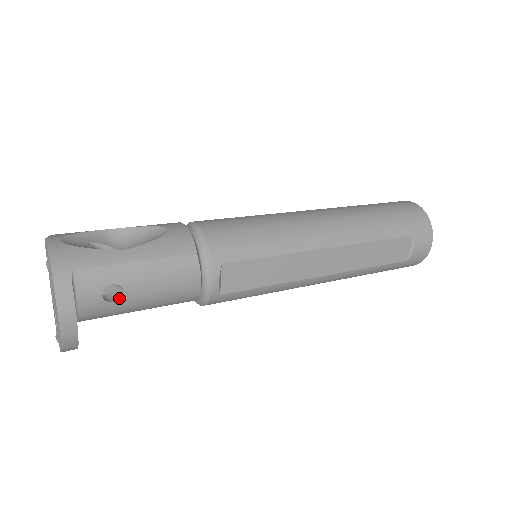
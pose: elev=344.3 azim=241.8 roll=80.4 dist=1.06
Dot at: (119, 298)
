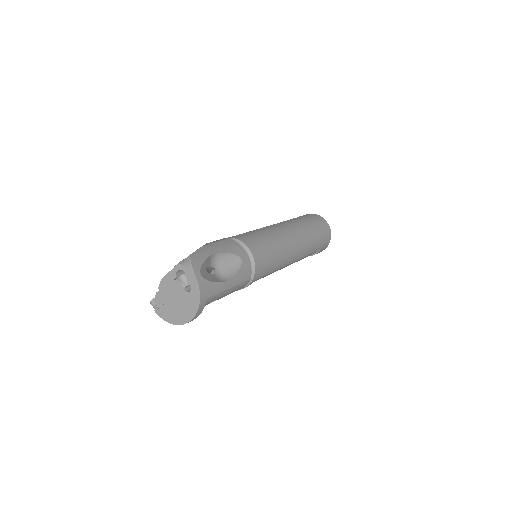
Dot at: occluded
